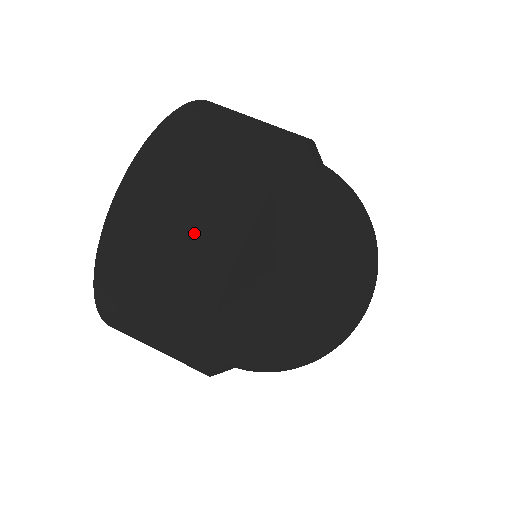
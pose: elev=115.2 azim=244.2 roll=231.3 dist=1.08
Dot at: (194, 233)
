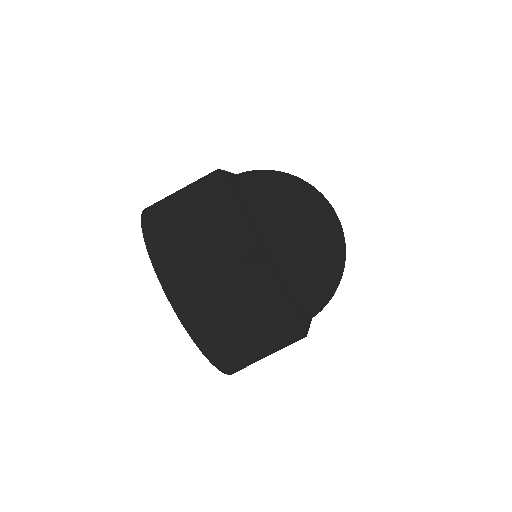
Dot at: (207, 231)
